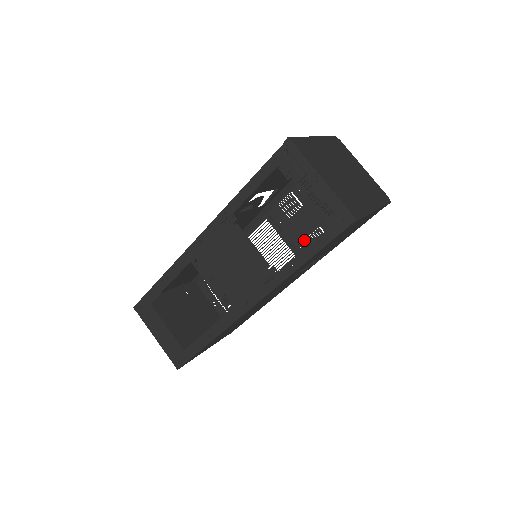
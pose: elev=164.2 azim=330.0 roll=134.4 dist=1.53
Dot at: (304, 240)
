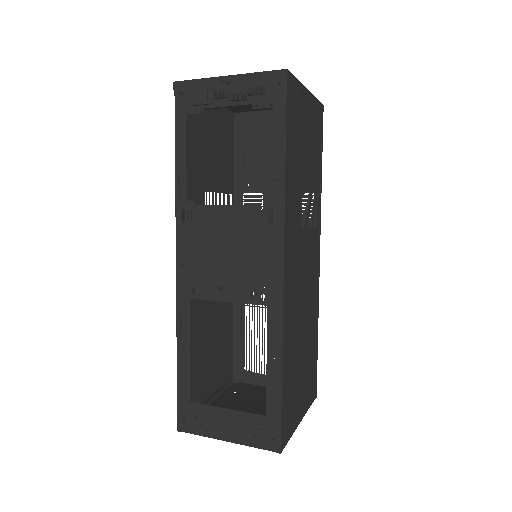
Dot at: occluded
